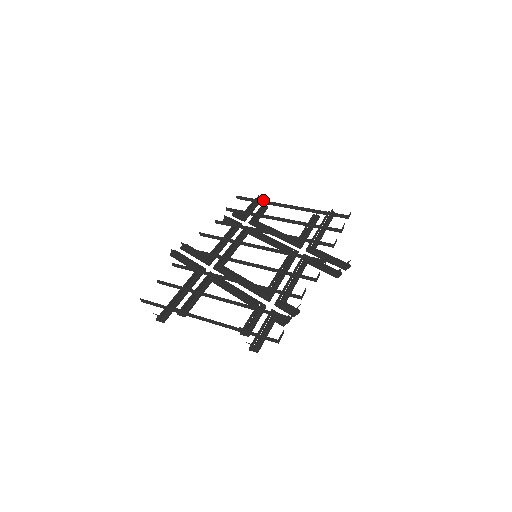
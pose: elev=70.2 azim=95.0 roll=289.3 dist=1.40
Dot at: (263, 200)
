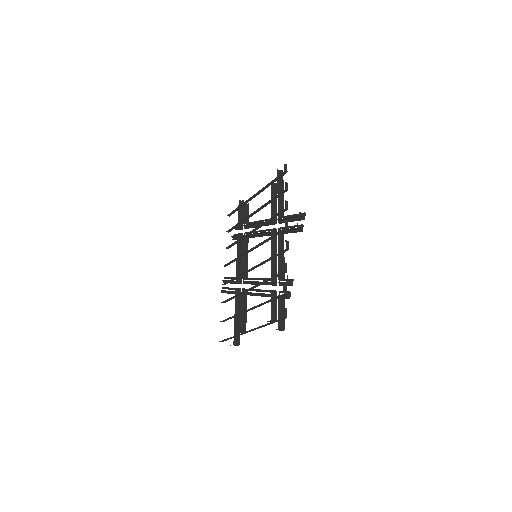
Dot at: (240, 205)
